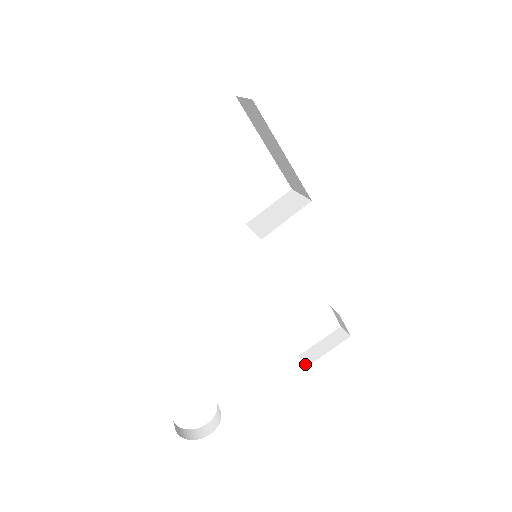
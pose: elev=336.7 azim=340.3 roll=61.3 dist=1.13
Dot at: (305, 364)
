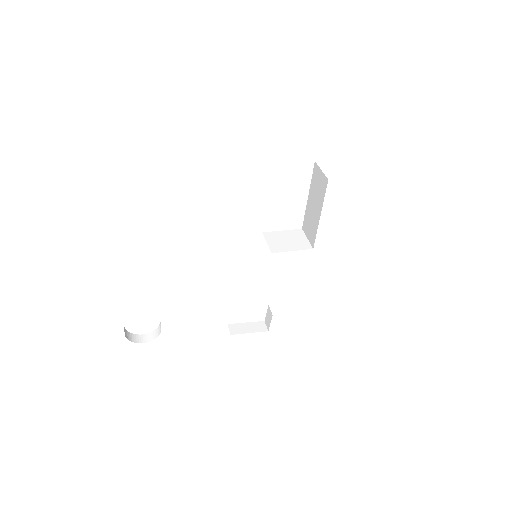
Dot at: (231, 332)
